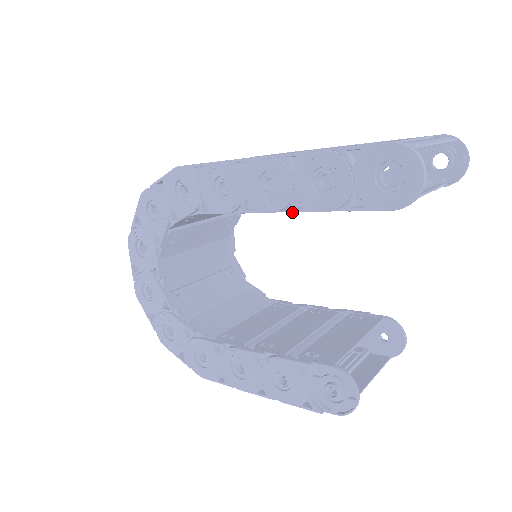
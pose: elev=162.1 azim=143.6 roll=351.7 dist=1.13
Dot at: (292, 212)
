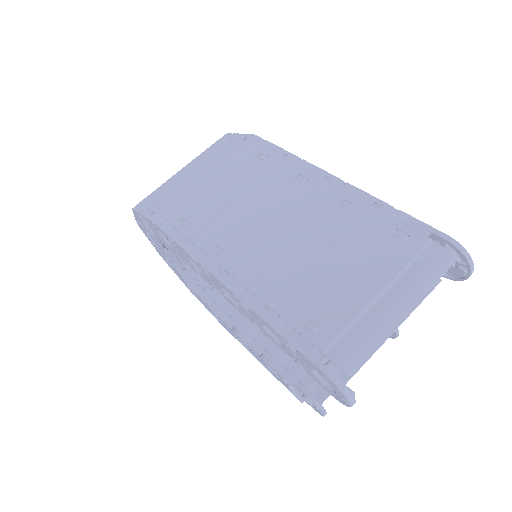
Dot at: (255, 325)
